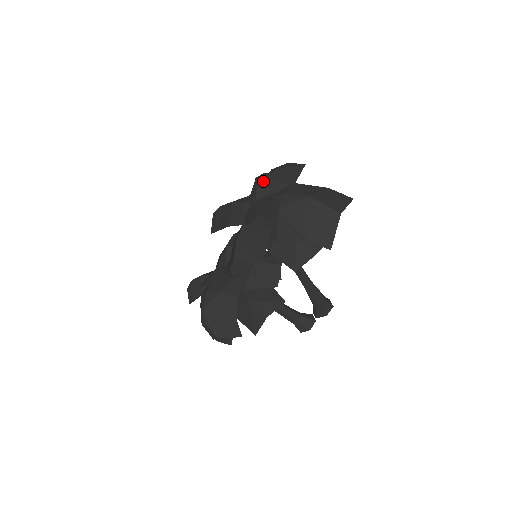
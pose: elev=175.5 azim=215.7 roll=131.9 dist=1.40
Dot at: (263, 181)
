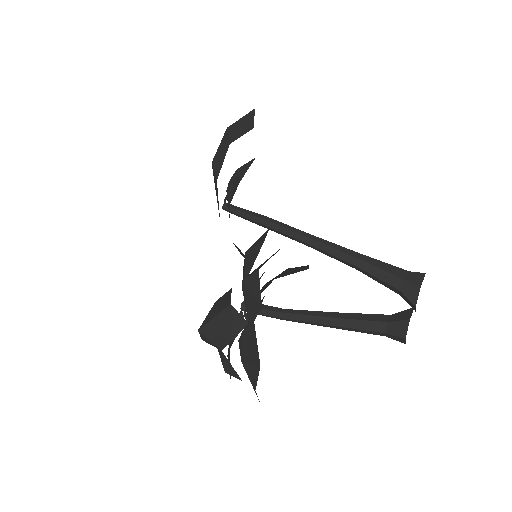
Dot at: occluded
